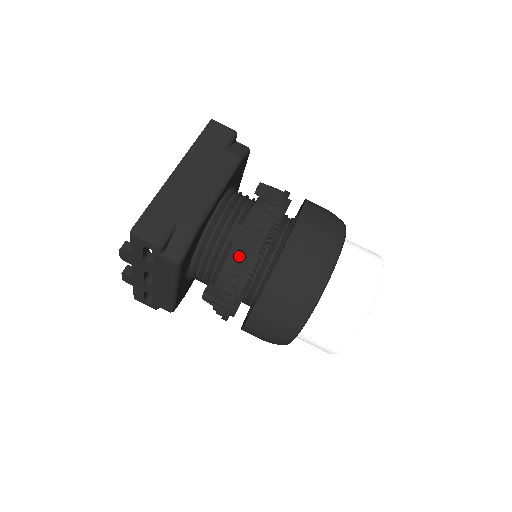
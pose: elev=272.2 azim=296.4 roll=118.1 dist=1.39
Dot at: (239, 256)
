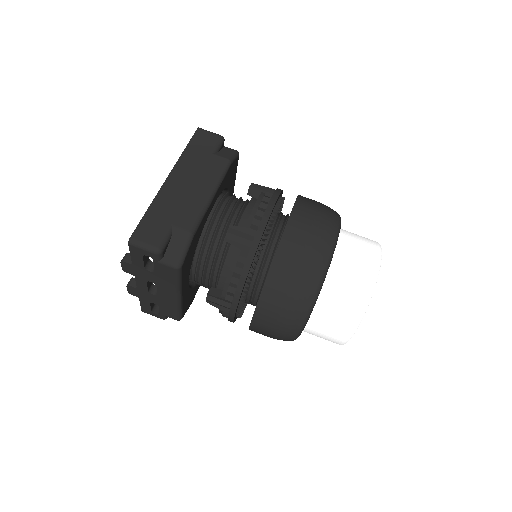
Dot at: (237, 255)
